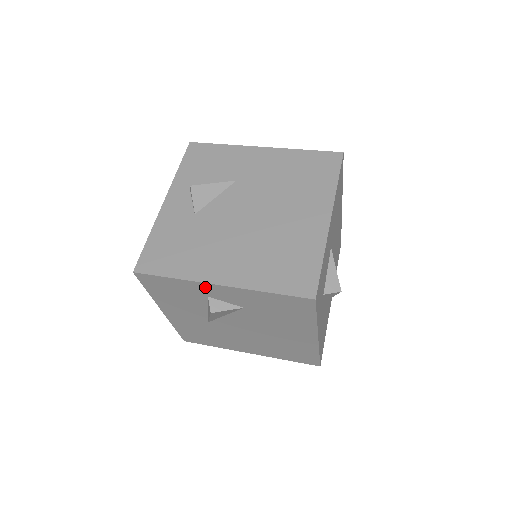
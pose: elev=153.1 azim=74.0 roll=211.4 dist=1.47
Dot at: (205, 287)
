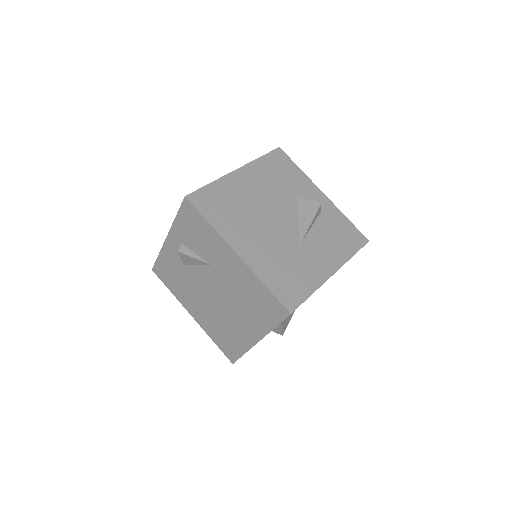
Dot at: occluded
